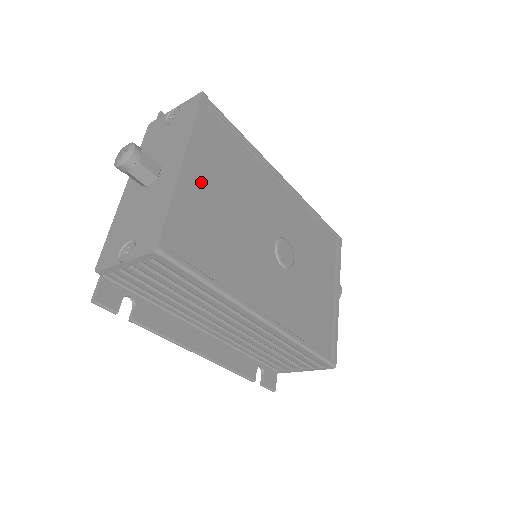
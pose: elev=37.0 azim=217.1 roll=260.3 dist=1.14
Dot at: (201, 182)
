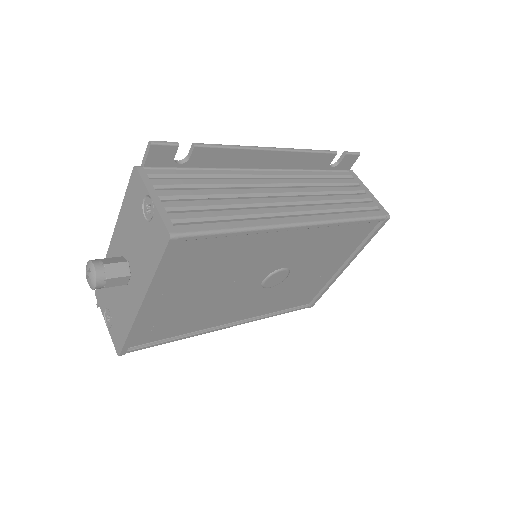
Dot at: (167, 298)
